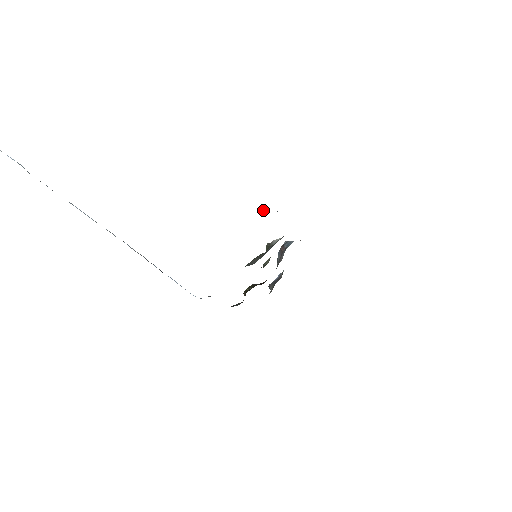
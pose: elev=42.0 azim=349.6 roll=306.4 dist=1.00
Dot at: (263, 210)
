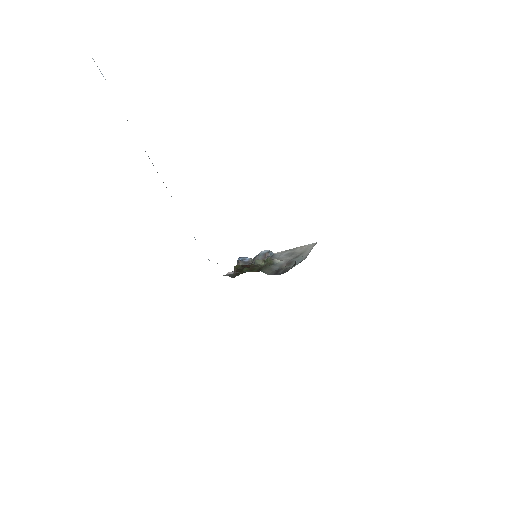
Dot at: (296, 261)
